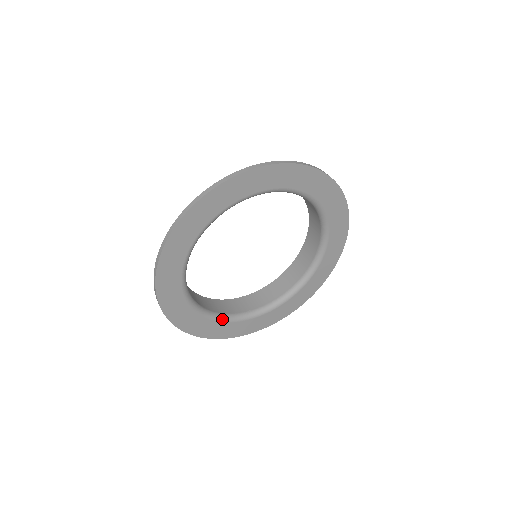
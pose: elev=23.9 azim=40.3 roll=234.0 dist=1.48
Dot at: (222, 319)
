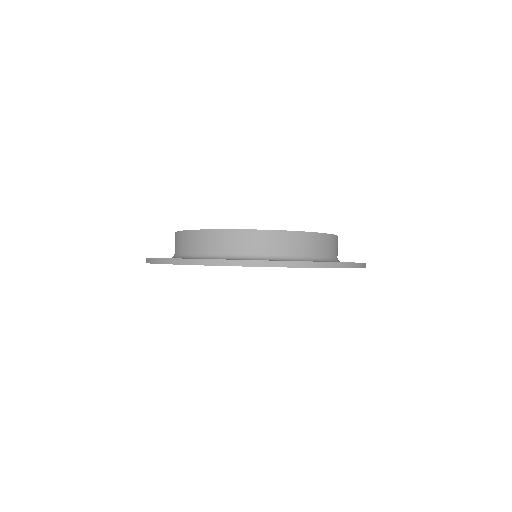
Dot at: occluded
